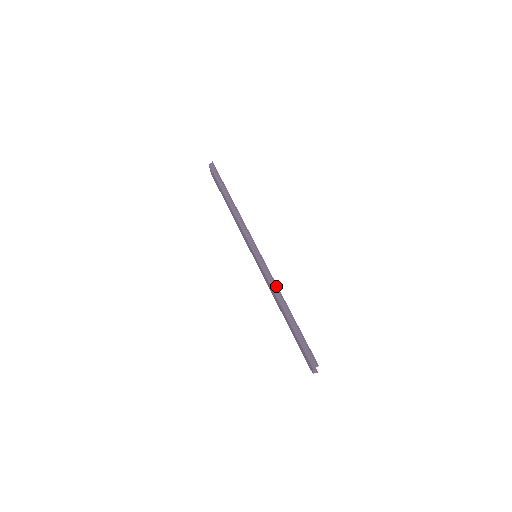
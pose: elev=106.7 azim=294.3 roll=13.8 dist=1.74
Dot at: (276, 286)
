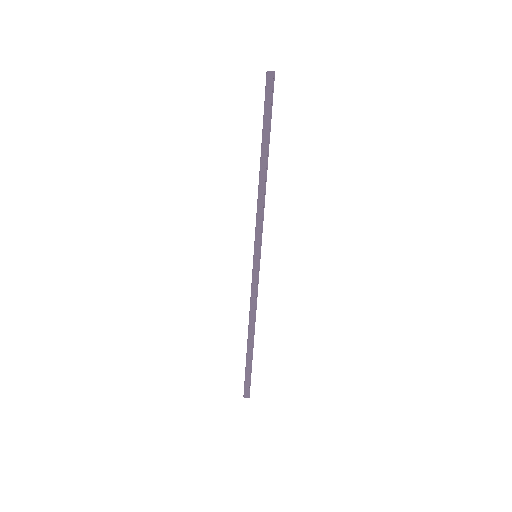
Dot at: (255, 314)
